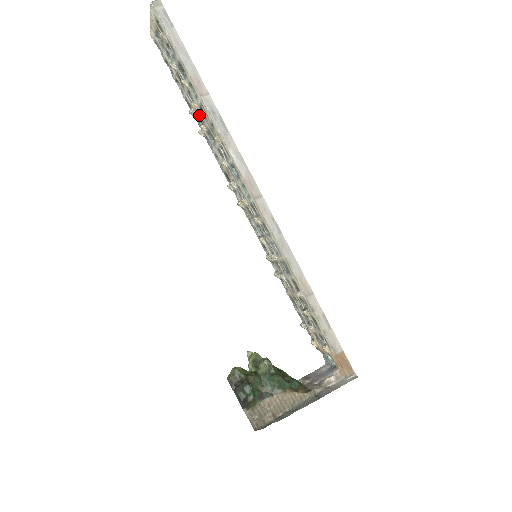
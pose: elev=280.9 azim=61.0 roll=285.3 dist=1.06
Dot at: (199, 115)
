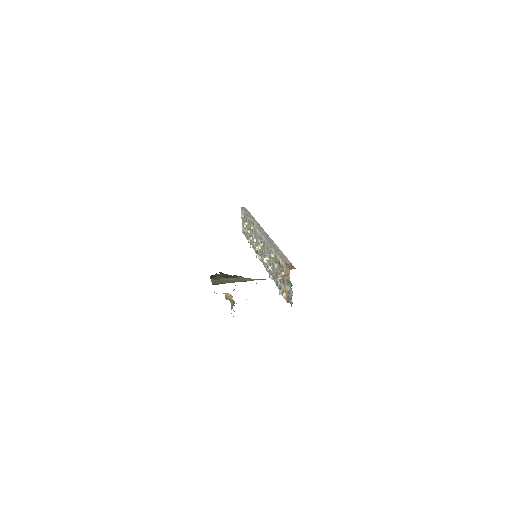
Dot at: occluded
